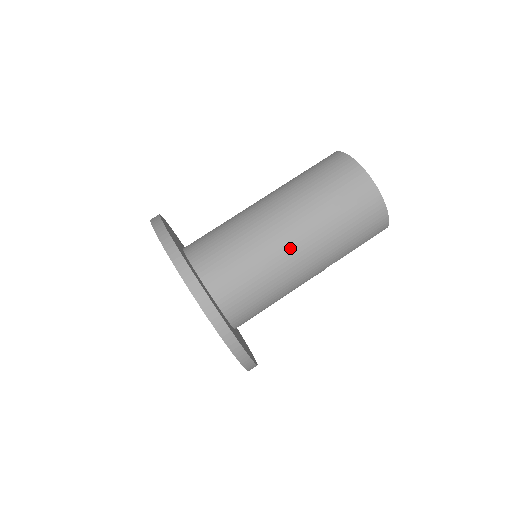
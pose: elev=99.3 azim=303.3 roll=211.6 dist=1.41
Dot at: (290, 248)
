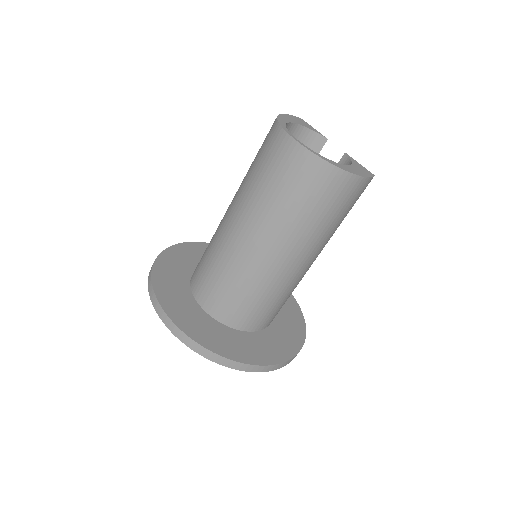
Dot at: (277, 265)
